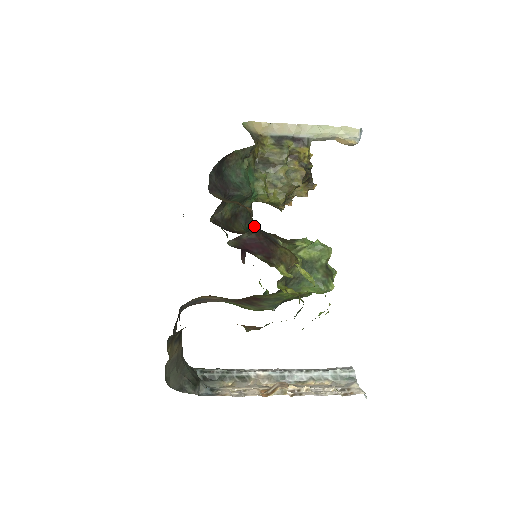
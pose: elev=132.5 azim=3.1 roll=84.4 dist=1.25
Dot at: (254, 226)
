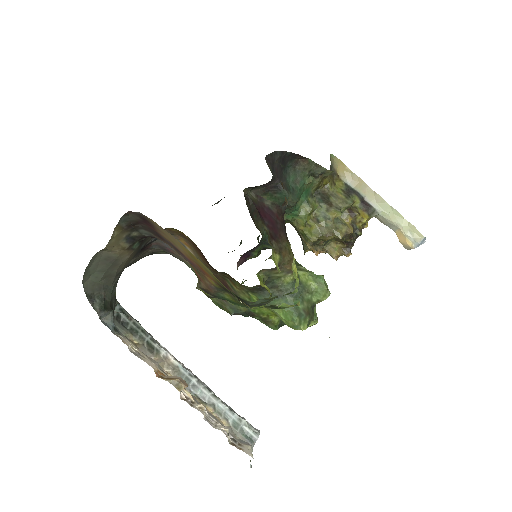
Dot at: occluded
